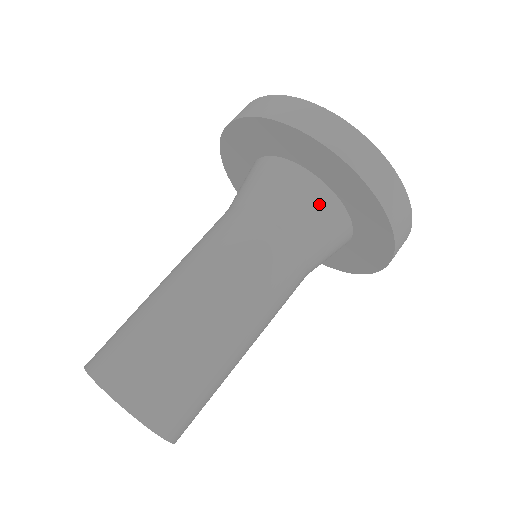
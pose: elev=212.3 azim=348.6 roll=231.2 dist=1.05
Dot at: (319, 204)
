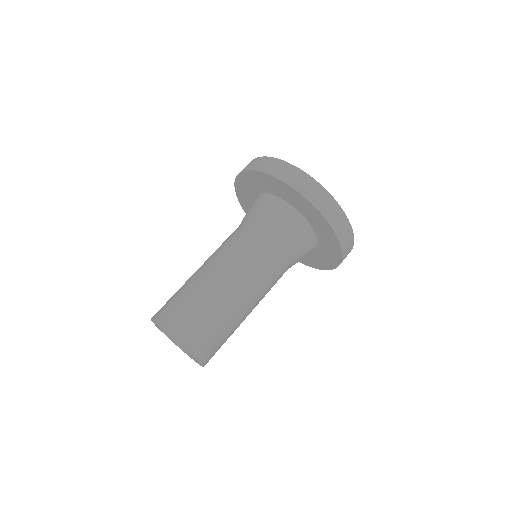
Dot at: (309, 251)
